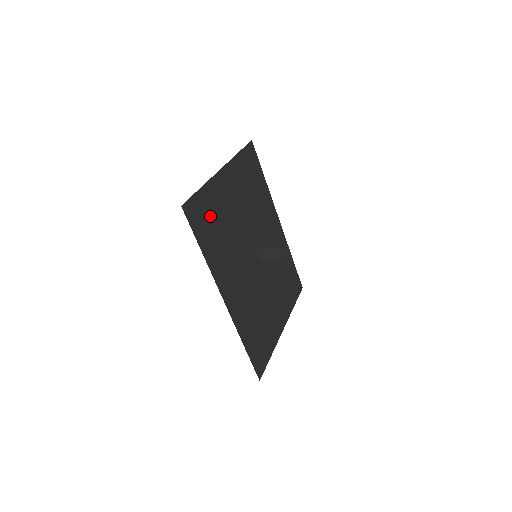
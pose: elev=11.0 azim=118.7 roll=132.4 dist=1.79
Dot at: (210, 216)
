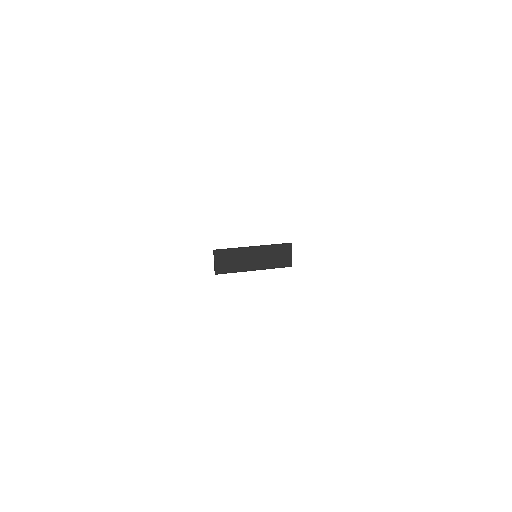
Dot at: occluded
